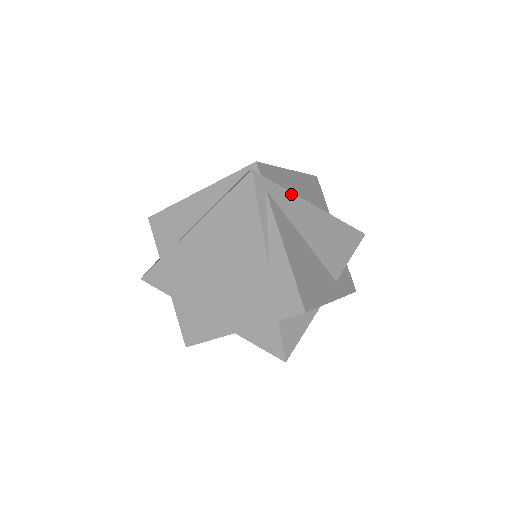
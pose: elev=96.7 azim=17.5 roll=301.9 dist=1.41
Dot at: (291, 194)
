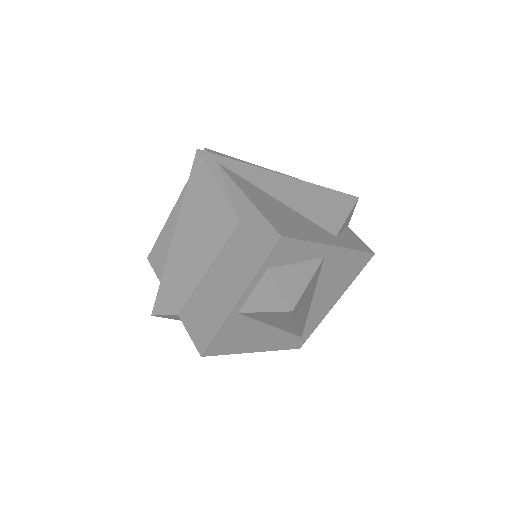
Dot at: (249, 166)
